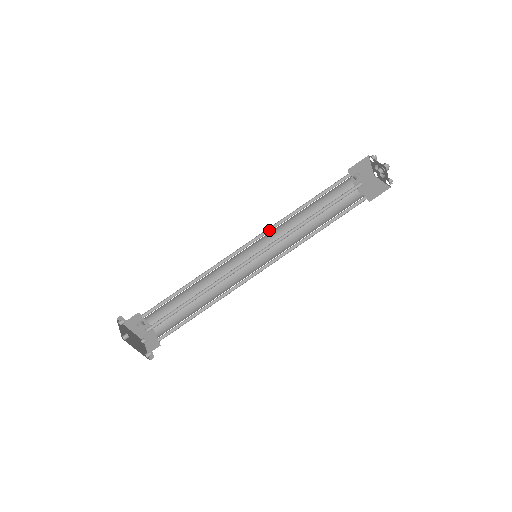
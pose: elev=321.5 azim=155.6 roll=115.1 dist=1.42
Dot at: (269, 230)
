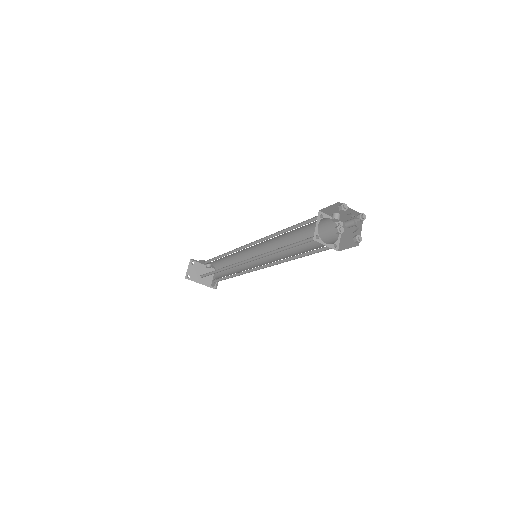
Dot at: (263, 239)
